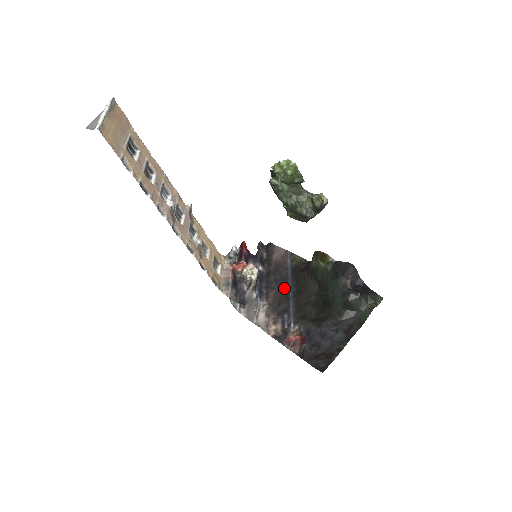
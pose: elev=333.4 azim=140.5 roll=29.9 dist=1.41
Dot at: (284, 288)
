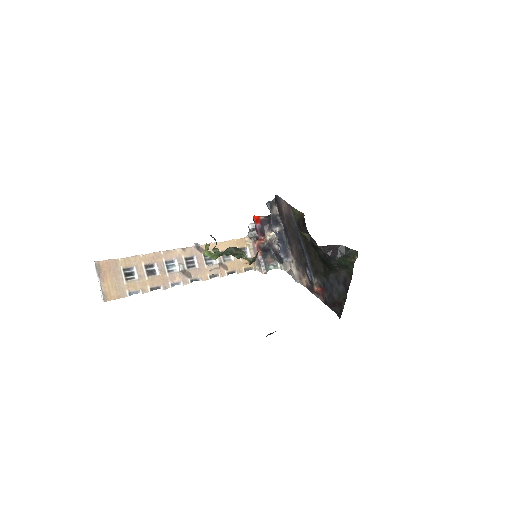
Dot at: (299, 242)
